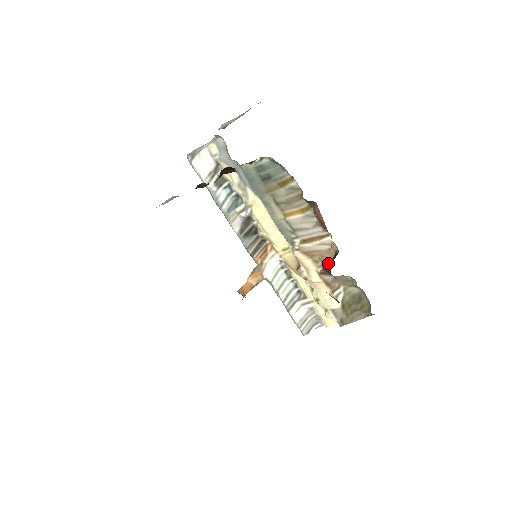
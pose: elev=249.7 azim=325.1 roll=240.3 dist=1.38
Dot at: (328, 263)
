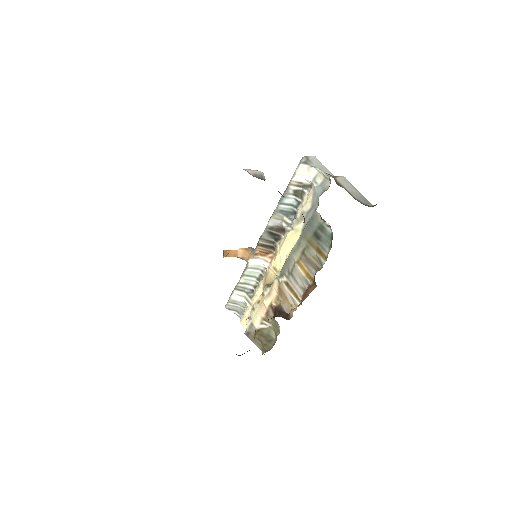
Dot at: (280, 312)
